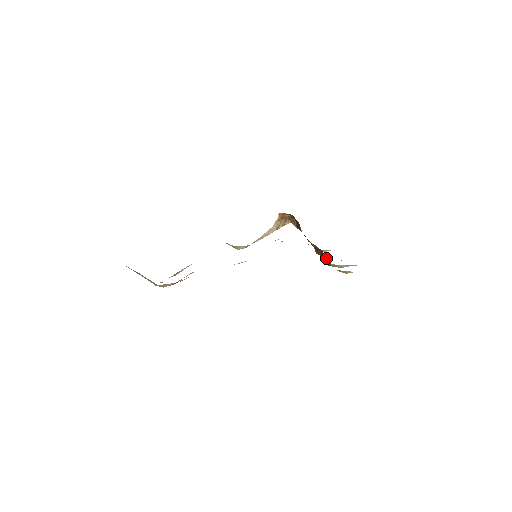
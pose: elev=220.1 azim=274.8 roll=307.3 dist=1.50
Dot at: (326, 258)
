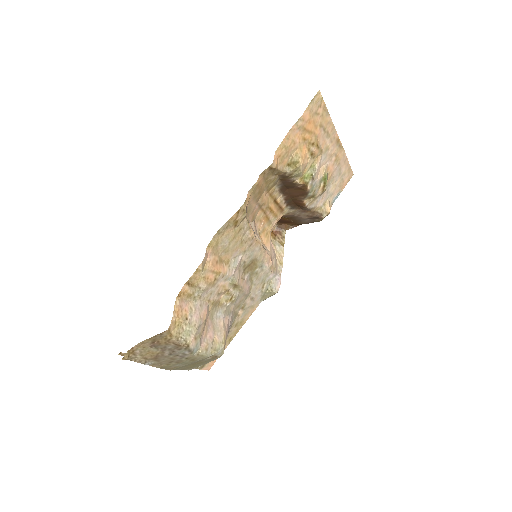
Dot at: (281, 180)
